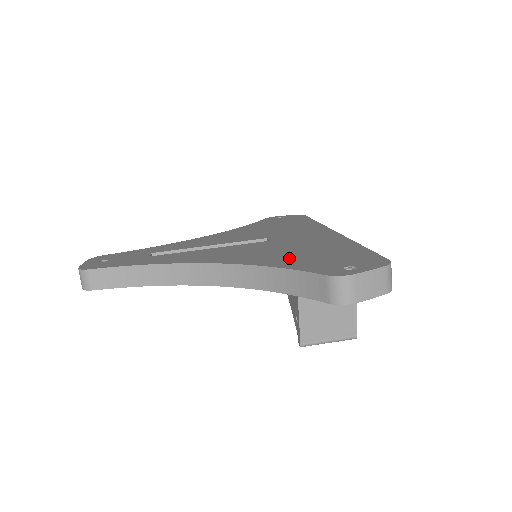
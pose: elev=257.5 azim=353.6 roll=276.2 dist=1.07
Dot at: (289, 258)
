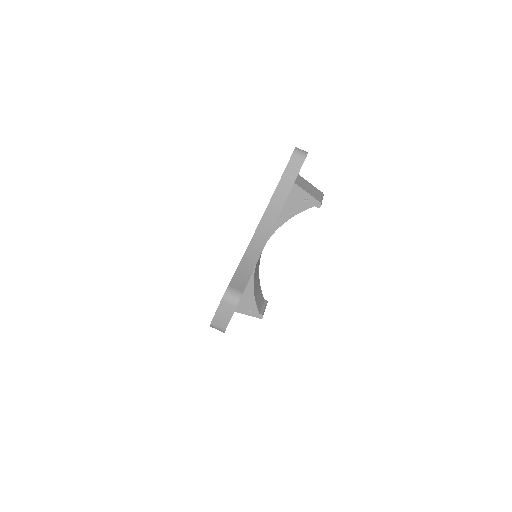
Dot at: occluded
